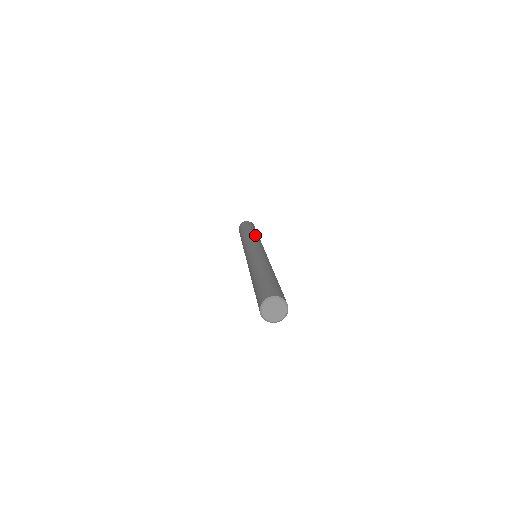
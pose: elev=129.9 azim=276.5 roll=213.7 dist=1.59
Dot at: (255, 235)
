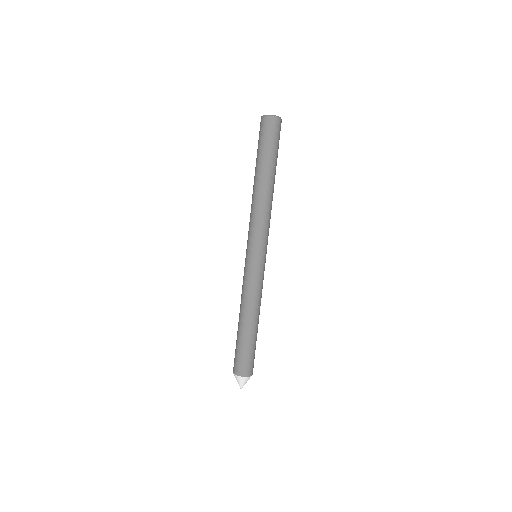
Dot at: occluded
